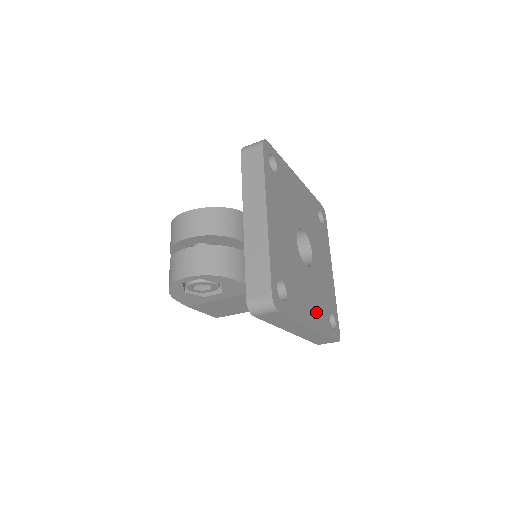
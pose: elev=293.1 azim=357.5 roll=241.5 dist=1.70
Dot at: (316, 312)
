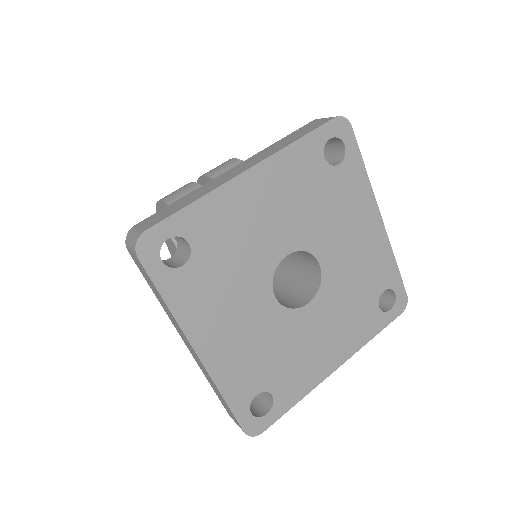
Dot at: (232, 353)
